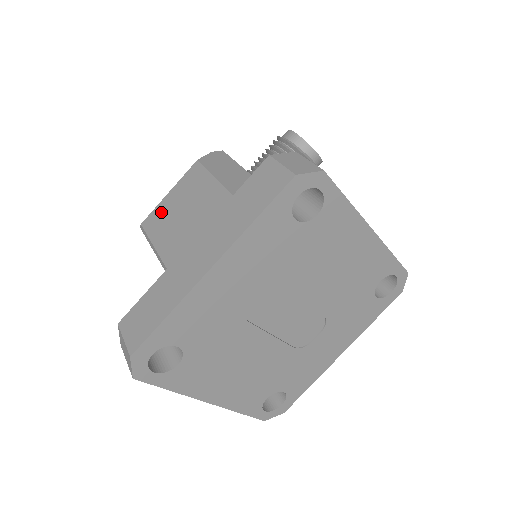
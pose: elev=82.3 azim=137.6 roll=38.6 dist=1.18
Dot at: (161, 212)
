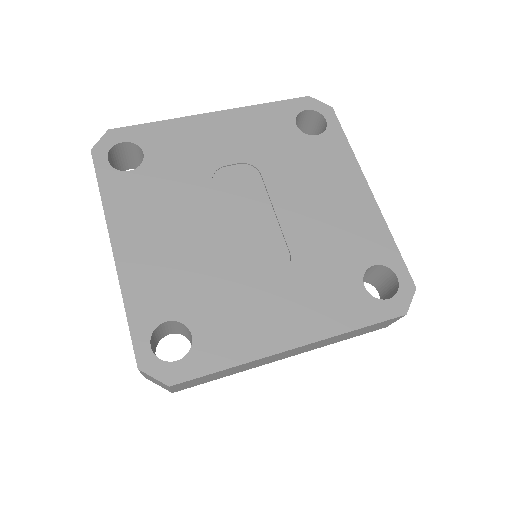
Dot at: occluded
